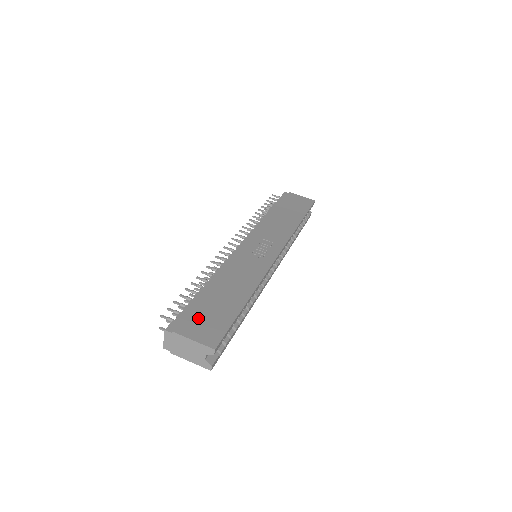
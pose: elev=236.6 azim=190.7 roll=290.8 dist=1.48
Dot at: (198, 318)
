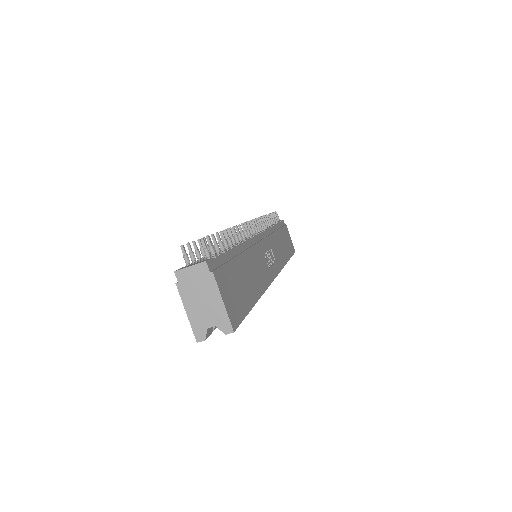
Dot at: (230, 279)
